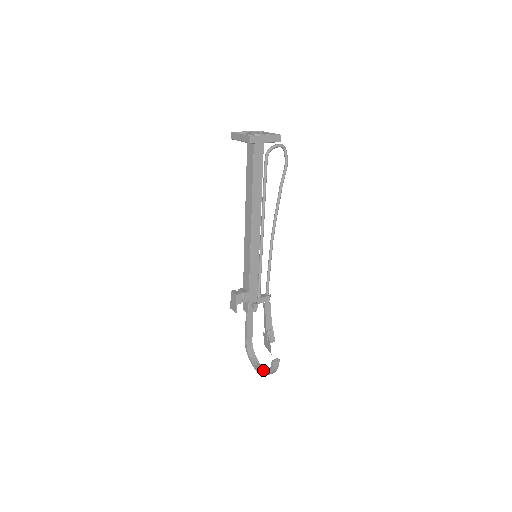
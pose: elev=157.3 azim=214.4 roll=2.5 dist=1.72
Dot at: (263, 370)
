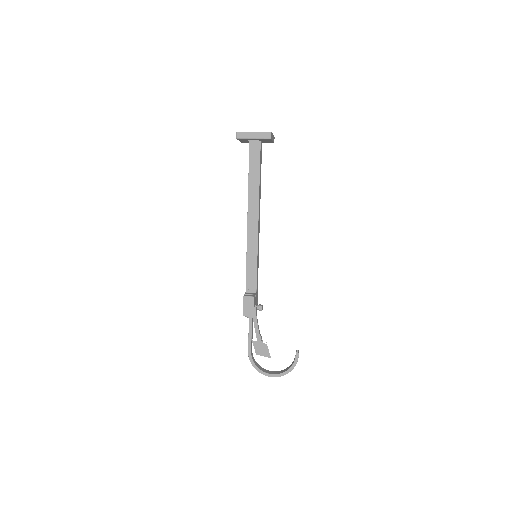
Dot at: (277, 372)
